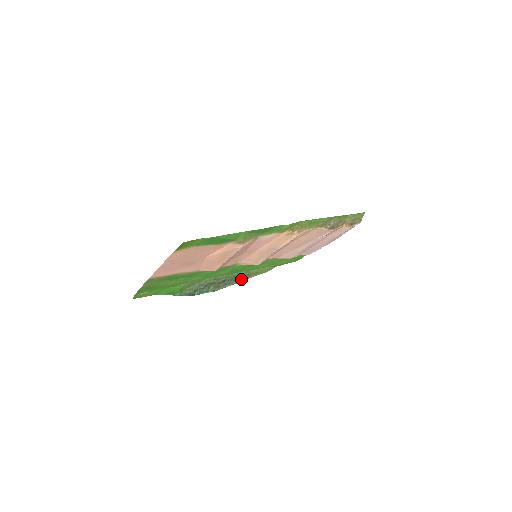
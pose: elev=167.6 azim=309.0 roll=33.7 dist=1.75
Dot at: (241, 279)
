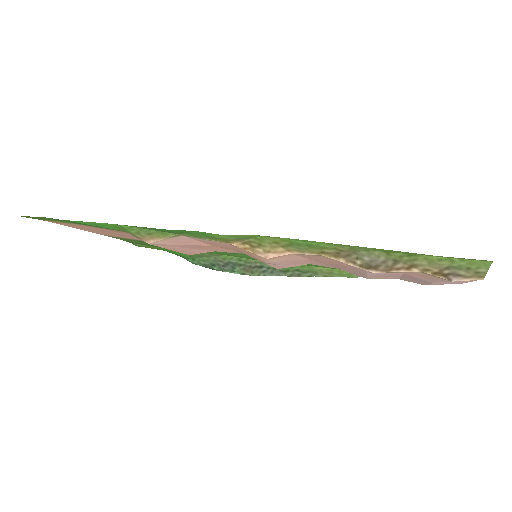
Dot at: (296, 273)
